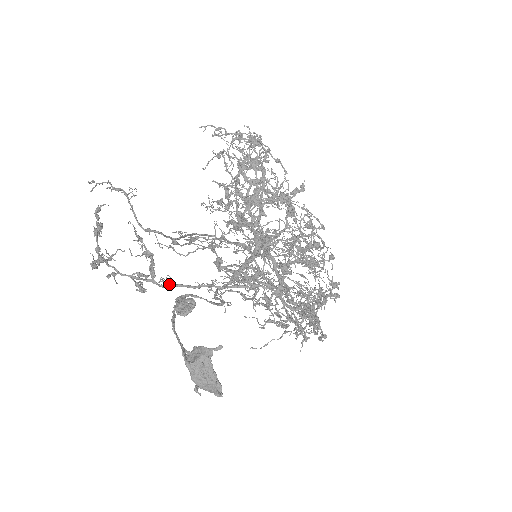
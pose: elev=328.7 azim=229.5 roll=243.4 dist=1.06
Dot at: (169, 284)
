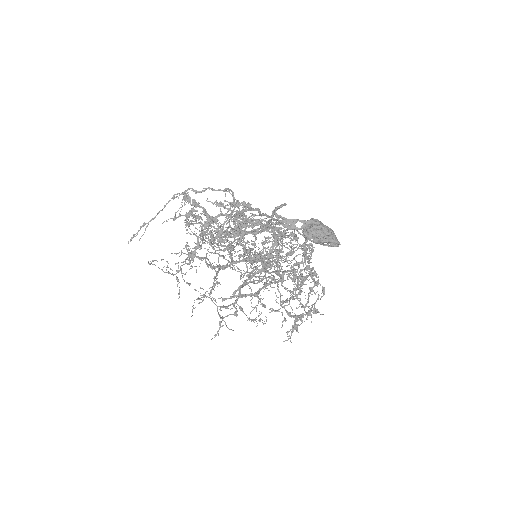
Dot at: (254, 224)
